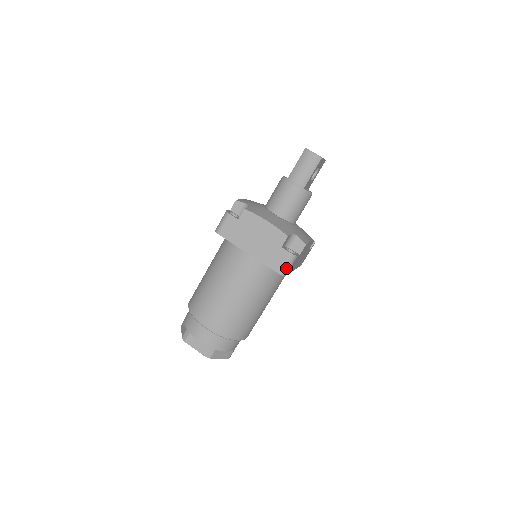
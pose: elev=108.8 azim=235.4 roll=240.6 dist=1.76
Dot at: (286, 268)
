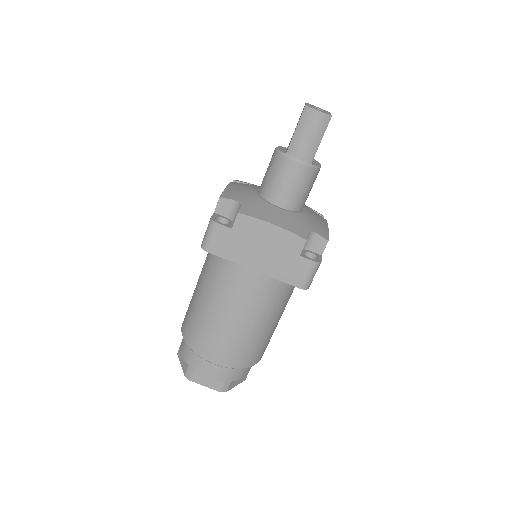
Dot at: (309, 280)
